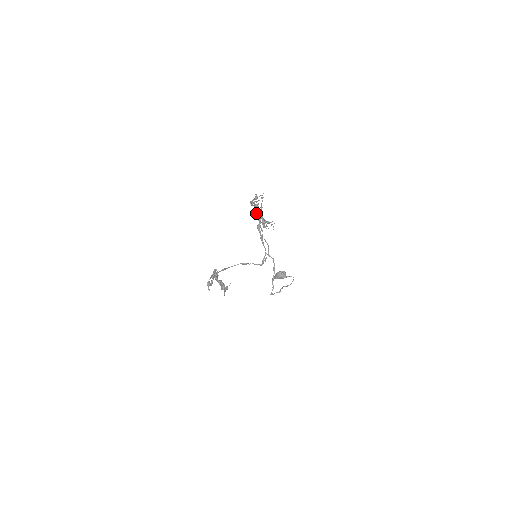
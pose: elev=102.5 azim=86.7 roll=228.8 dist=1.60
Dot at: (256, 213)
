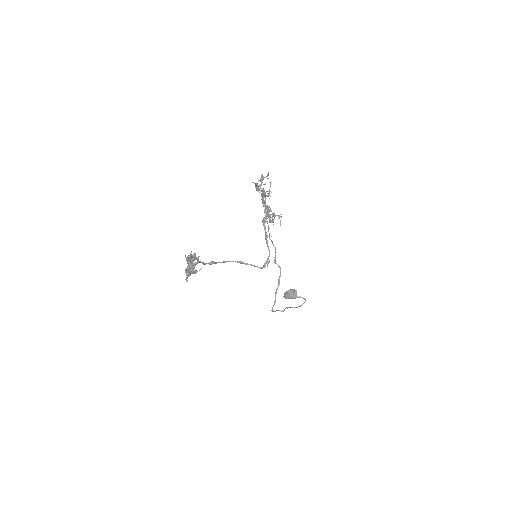
Dot at: occluded
